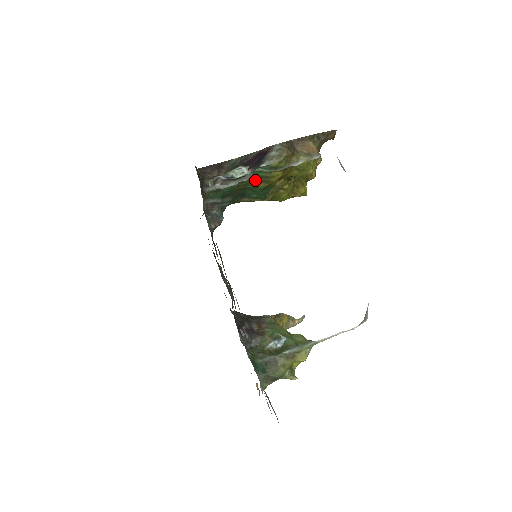
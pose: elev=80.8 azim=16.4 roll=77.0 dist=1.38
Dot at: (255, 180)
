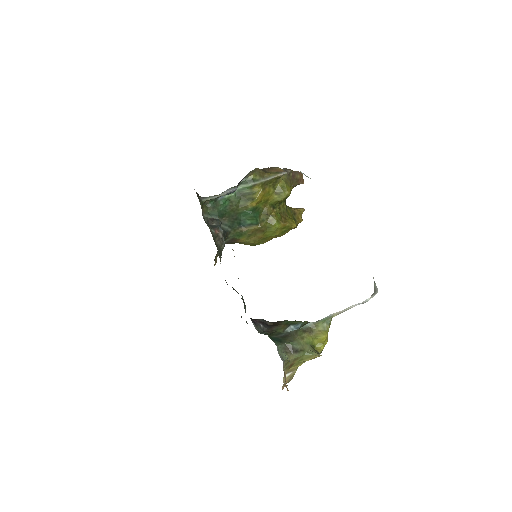
Dot at: (242, 199)
